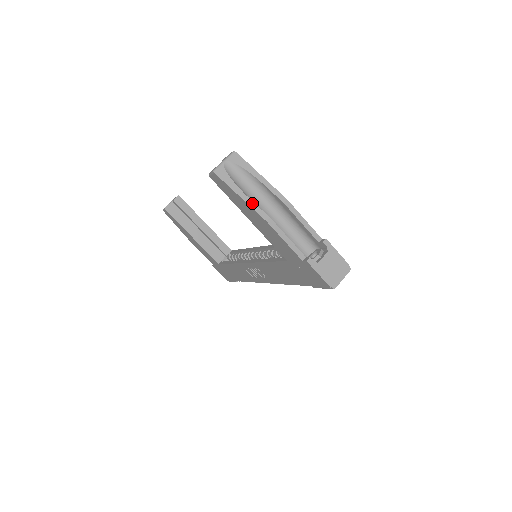
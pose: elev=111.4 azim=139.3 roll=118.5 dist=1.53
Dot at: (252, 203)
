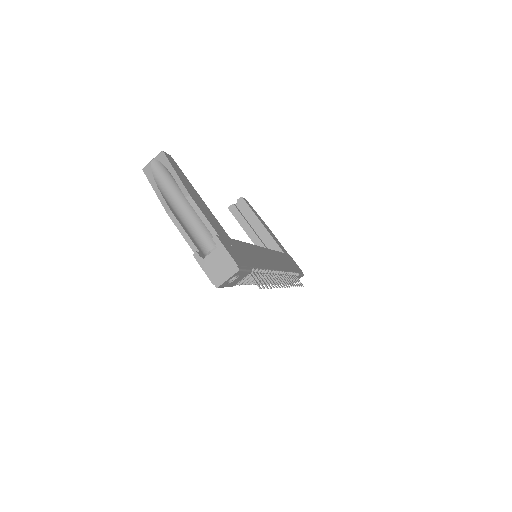
Dot at: (161, 197)
